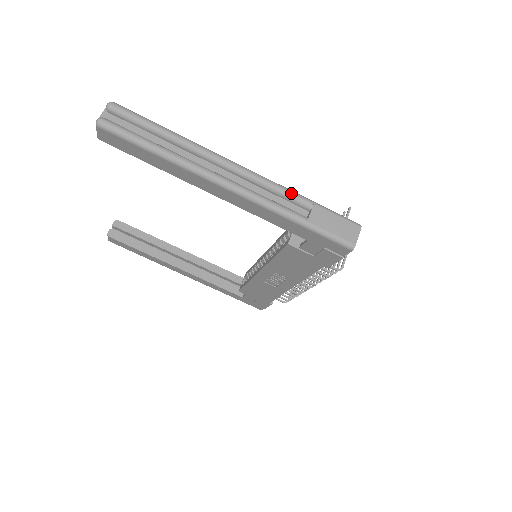
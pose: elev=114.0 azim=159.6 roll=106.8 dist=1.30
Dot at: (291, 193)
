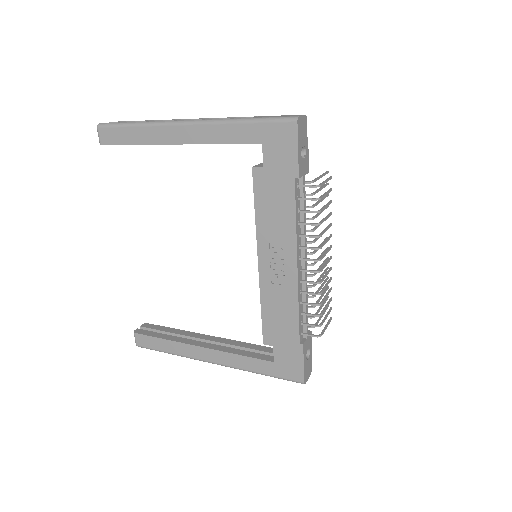
Dot at: (239, 117)
